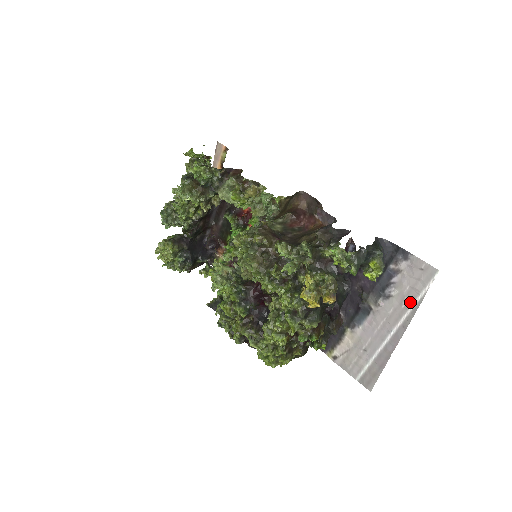
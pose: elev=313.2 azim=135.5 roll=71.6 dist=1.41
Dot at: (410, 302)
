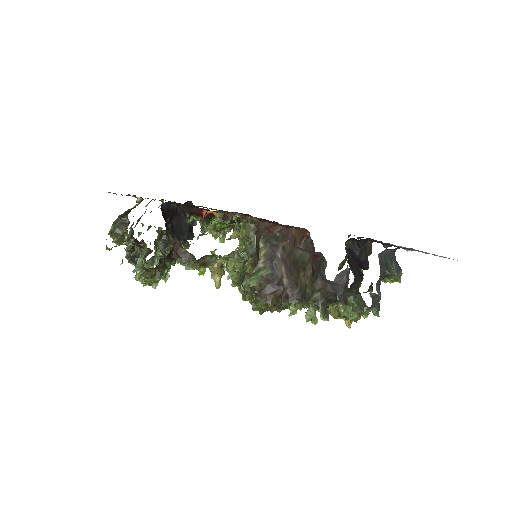
Dot at: occluded
